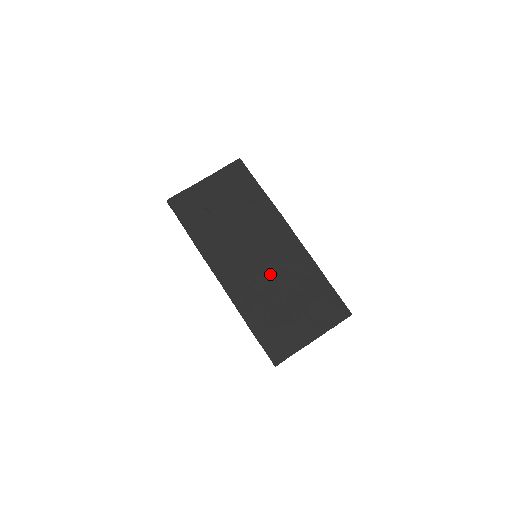
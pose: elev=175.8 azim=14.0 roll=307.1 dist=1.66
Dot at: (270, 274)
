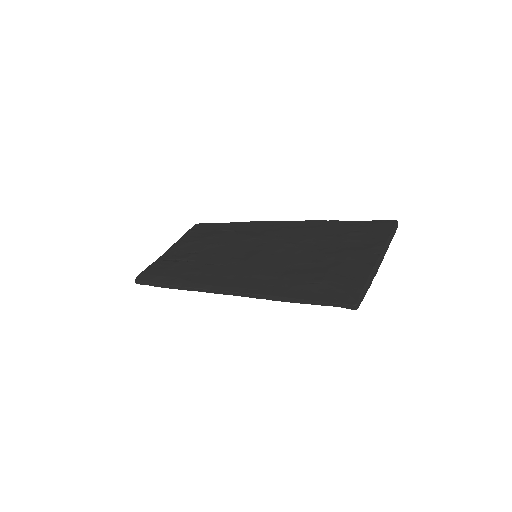
Dot at: (280, 252)
